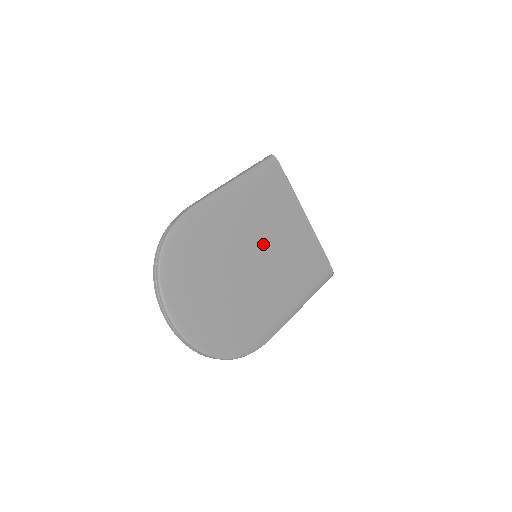
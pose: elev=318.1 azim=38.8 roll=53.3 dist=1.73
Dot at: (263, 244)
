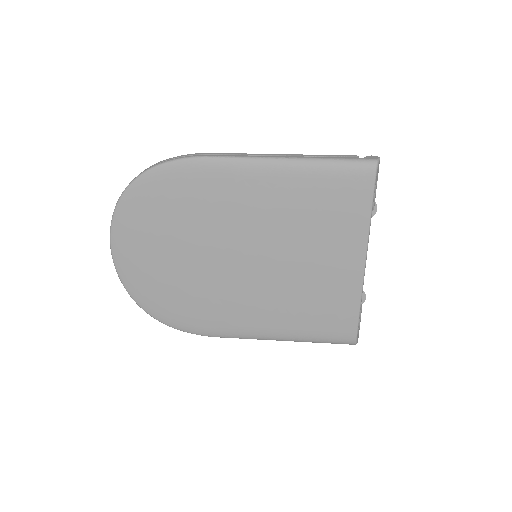
Dot at: (269, 252)
